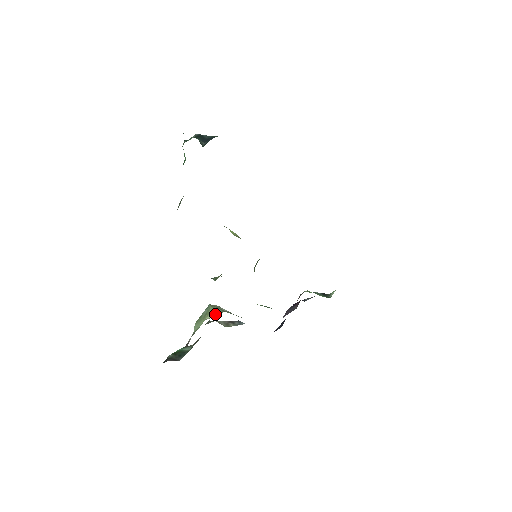
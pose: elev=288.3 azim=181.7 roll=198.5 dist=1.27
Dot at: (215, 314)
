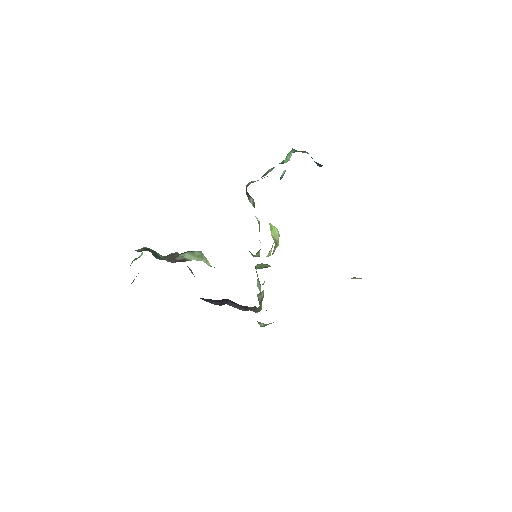
Dot at: (208, 263)
